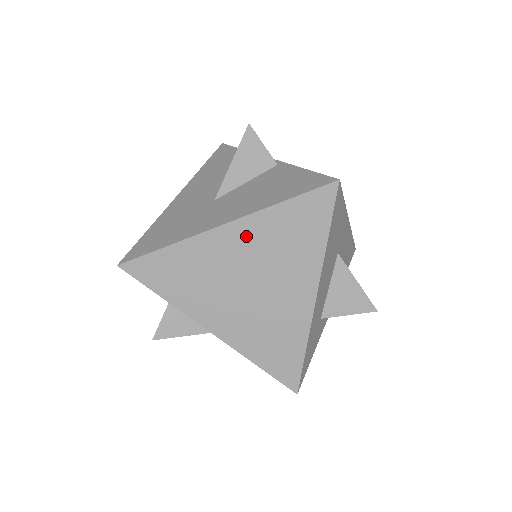
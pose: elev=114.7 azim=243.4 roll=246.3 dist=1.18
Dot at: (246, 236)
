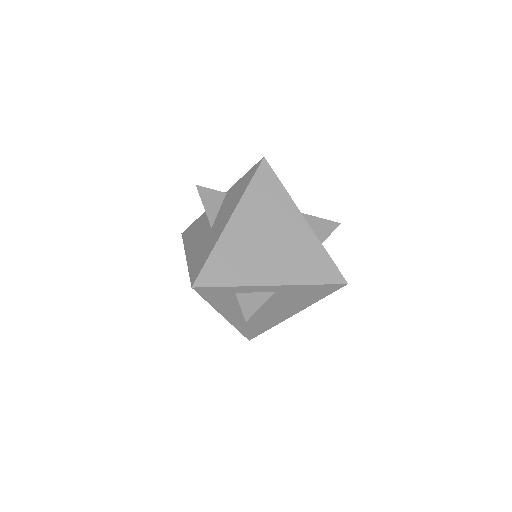
Dot at: (246, 215)
